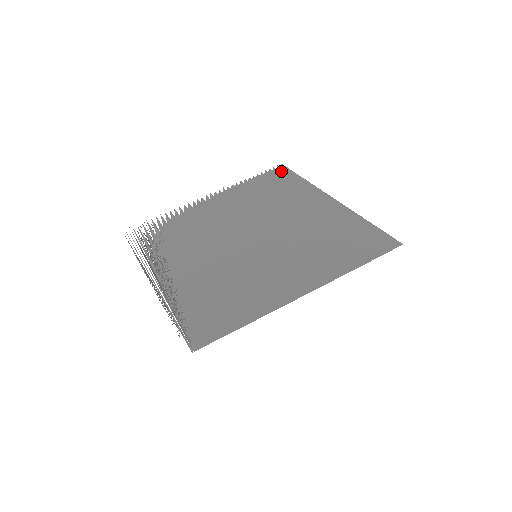
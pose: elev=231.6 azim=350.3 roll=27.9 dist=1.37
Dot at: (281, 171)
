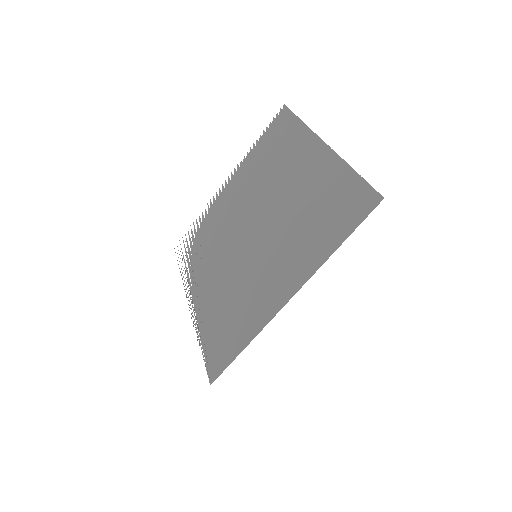
Dot at: (282, 118)
